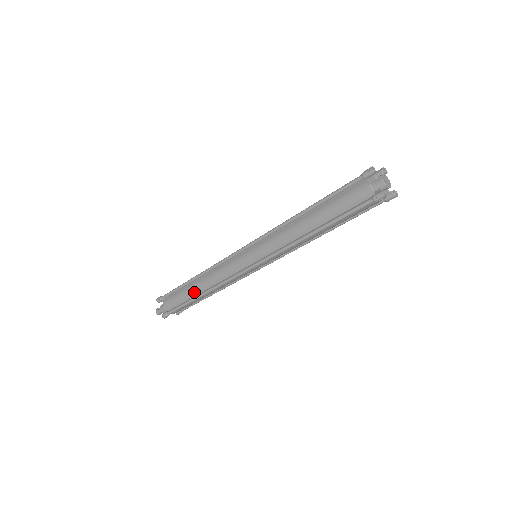
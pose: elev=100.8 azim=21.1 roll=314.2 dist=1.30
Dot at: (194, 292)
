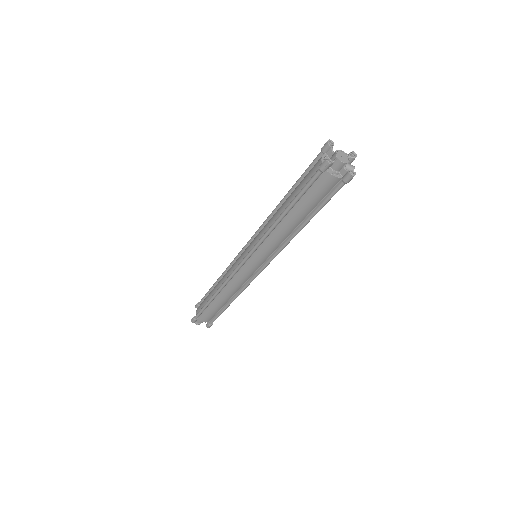
Dot at: (212, 293)
